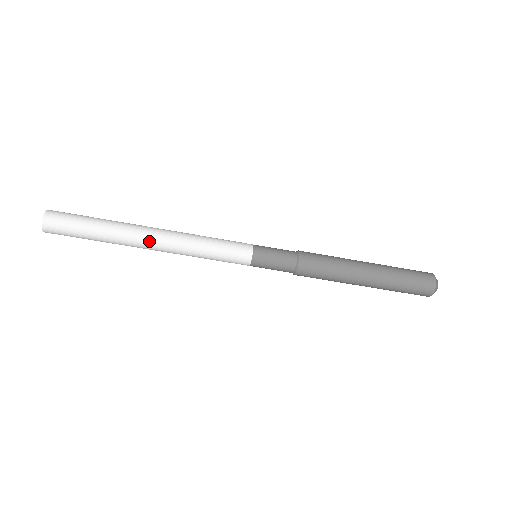
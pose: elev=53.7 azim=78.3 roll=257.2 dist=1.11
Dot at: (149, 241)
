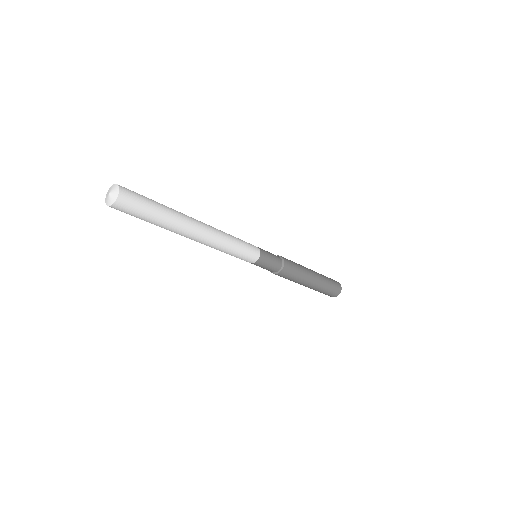
Dot at: (194, 237)
